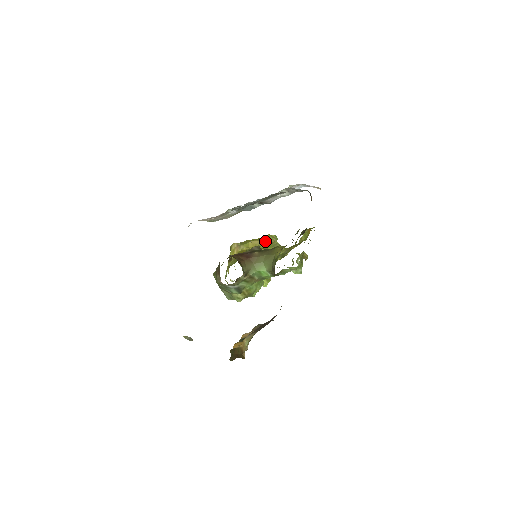
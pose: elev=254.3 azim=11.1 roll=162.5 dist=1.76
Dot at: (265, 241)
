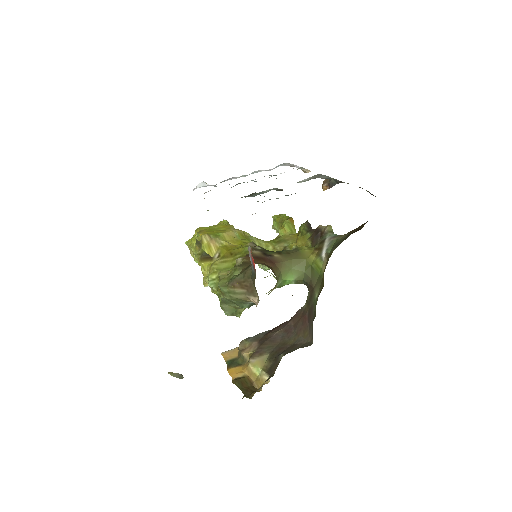
Dot at: (239, 232)
